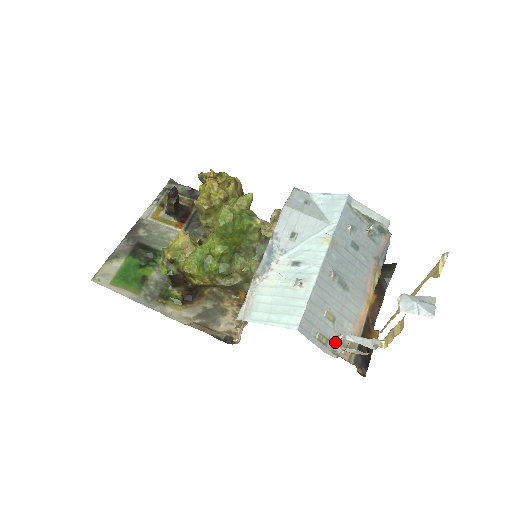
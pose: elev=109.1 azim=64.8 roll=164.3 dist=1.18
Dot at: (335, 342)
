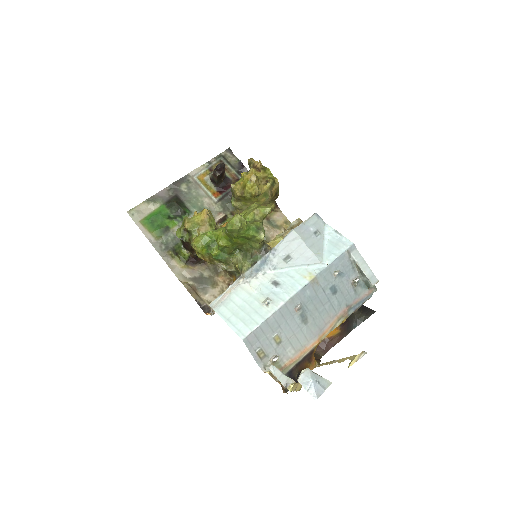
Dot at: (271, 360)
